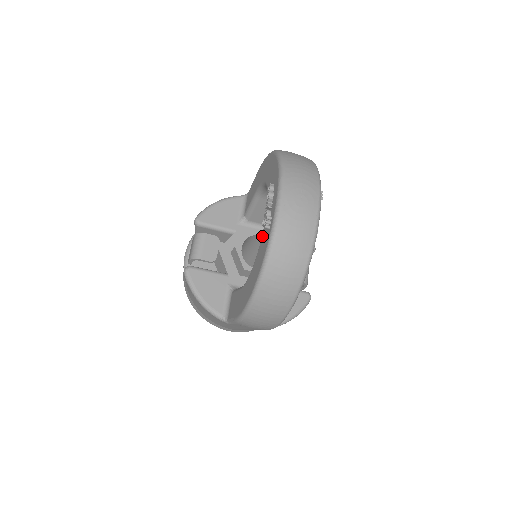
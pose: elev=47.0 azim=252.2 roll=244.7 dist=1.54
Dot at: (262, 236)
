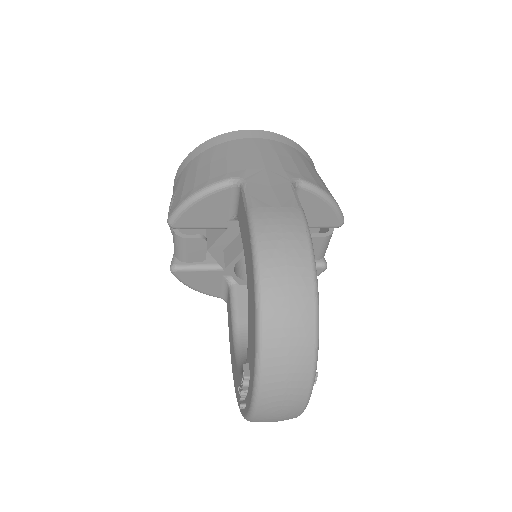
Dot at: (241, 379)
